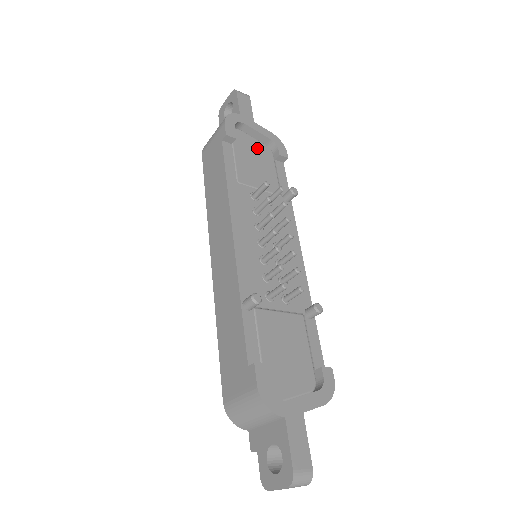
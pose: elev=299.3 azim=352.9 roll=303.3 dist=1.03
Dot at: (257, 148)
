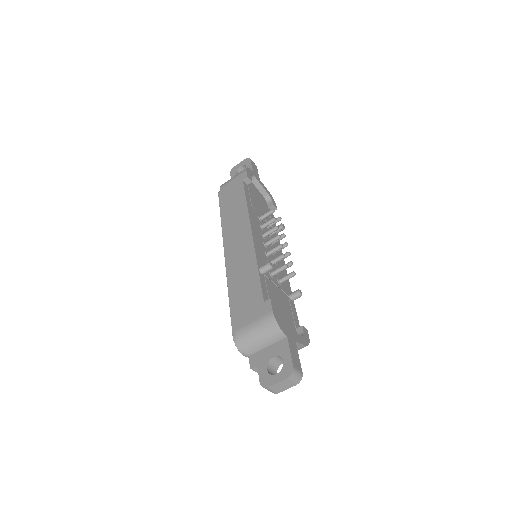
Dot at: (260, 195)
